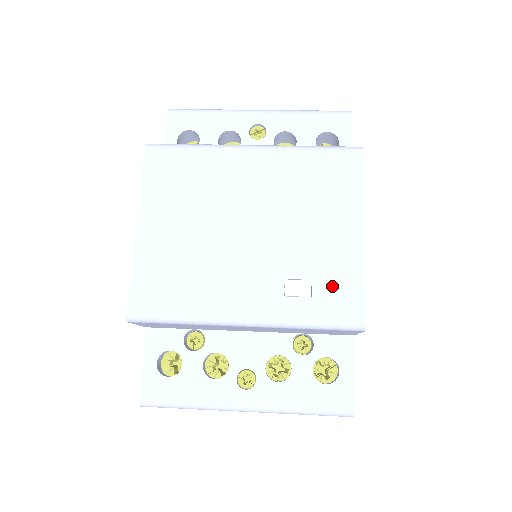
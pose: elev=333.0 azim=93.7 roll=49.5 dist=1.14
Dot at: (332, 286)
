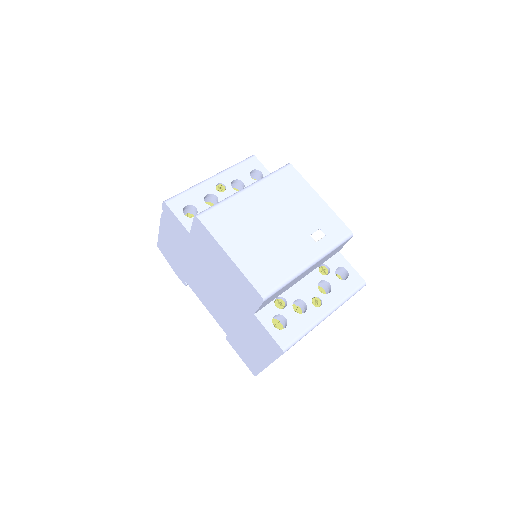
Dot at: (329, 226)
